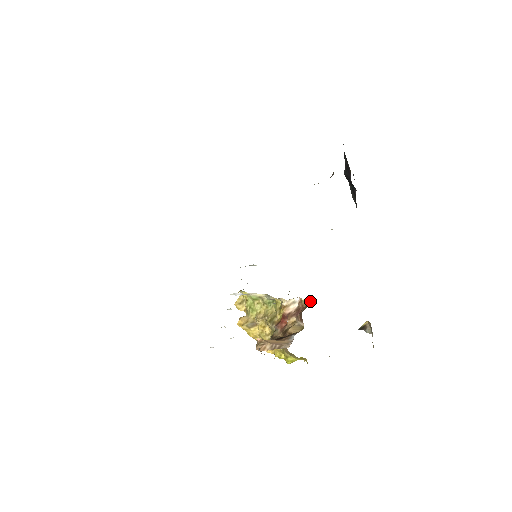
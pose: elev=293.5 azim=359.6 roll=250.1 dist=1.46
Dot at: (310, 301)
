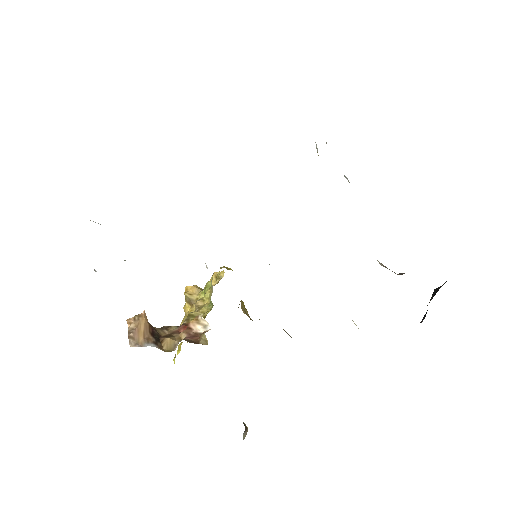
Dot at: (205, 342)
